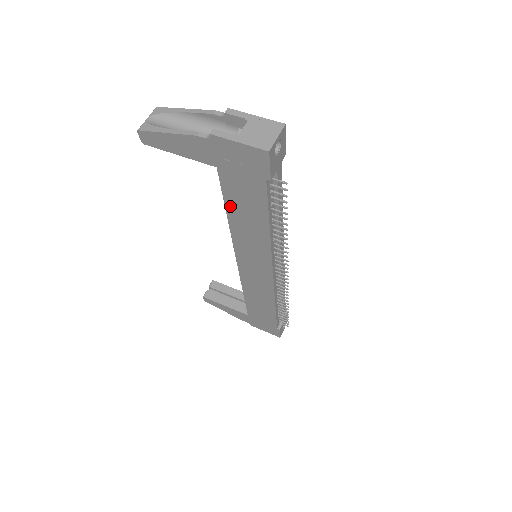
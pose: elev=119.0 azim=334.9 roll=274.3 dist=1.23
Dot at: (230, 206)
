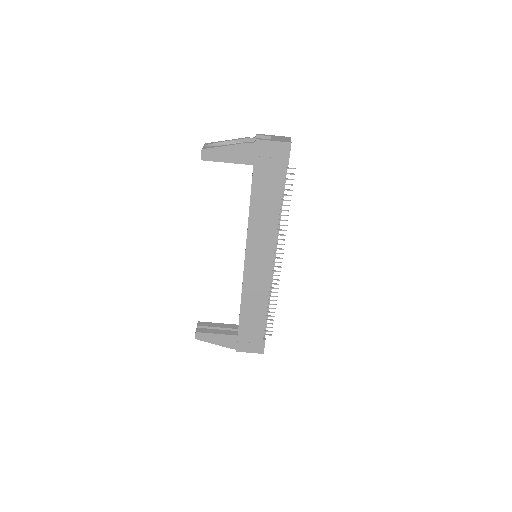
Dot at: (254, 198)
